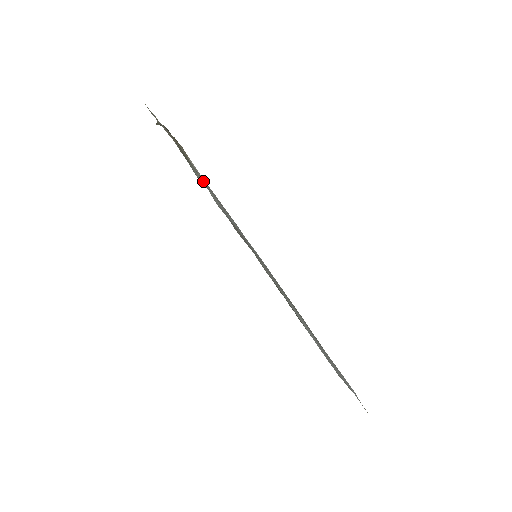
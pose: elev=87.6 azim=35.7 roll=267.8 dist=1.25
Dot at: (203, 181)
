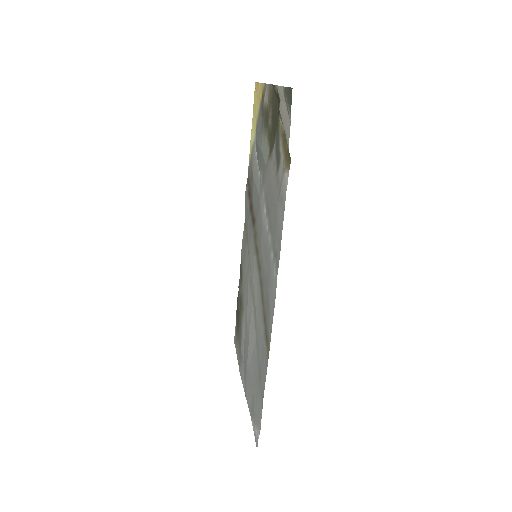
Dot at: (265, 163)
